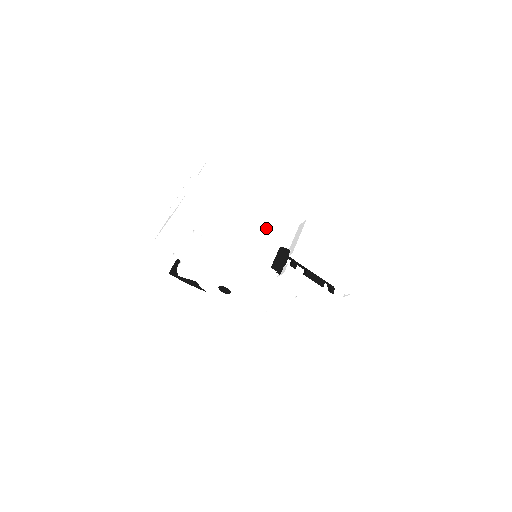
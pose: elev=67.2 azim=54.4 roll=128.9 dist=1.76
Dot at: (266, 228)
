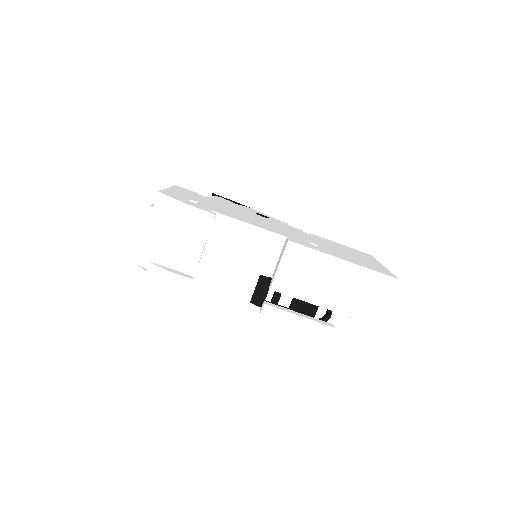
Dot at: (242, 255)
